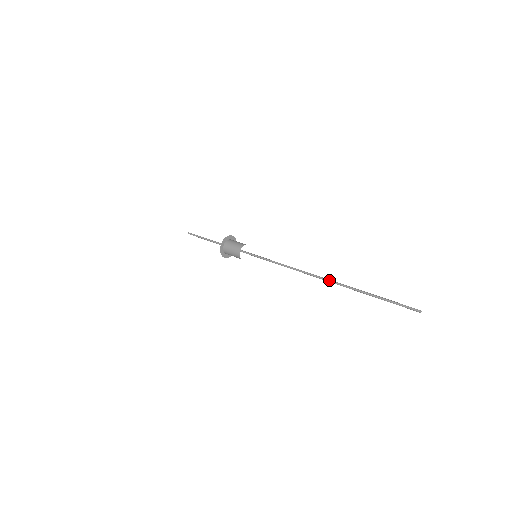
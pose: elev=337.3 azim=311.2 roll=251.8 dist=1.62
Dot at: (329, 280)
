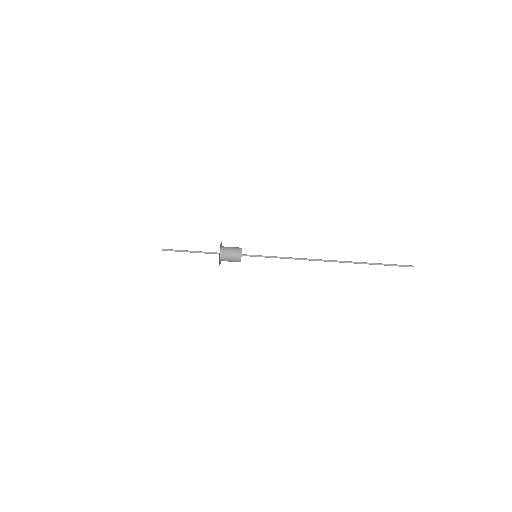
Dot at: occluded
